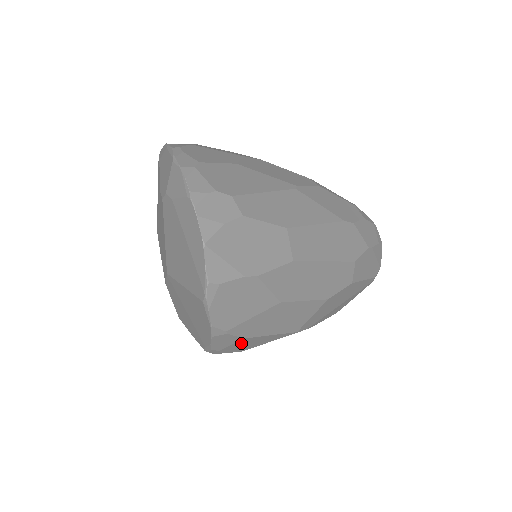
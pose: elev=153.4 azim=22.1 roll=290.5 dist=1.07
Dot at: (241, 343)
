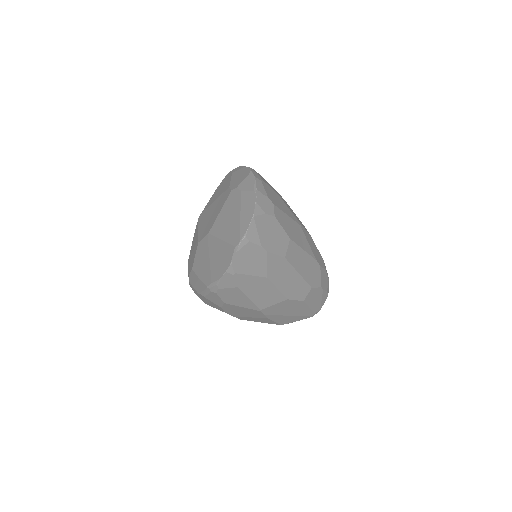
Dot at: (232, 292)
